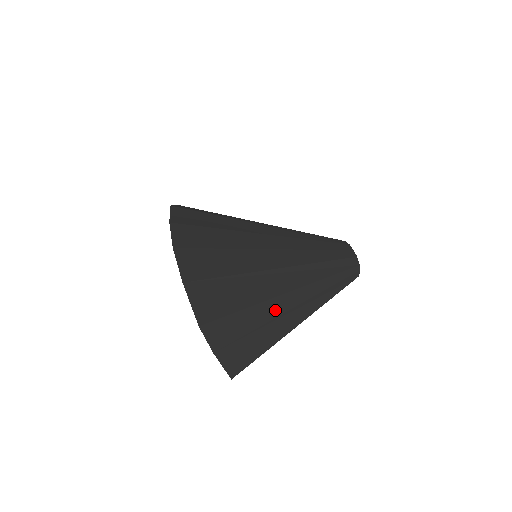
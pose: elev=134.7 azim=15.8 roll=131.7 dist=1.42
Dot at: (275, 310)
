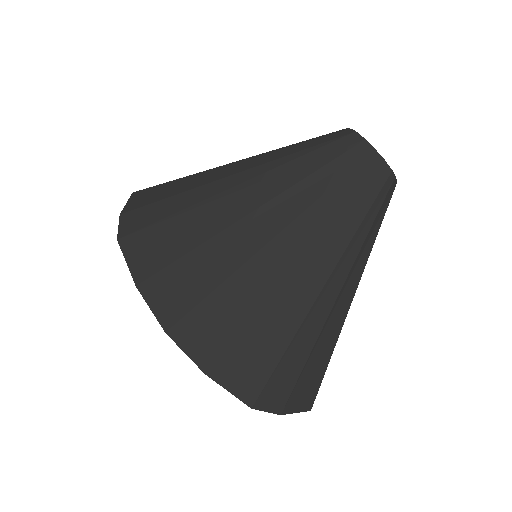
Dot at: (316, 324)
